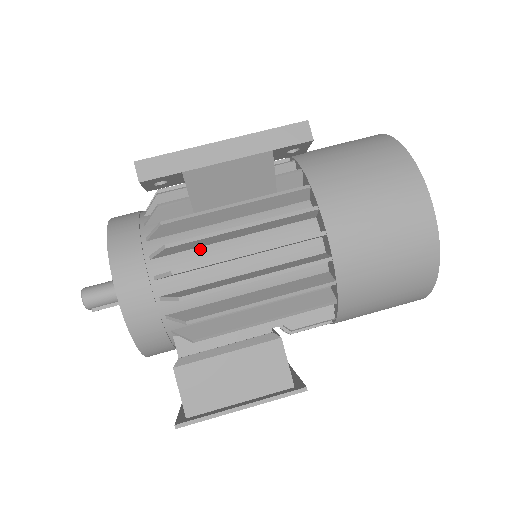
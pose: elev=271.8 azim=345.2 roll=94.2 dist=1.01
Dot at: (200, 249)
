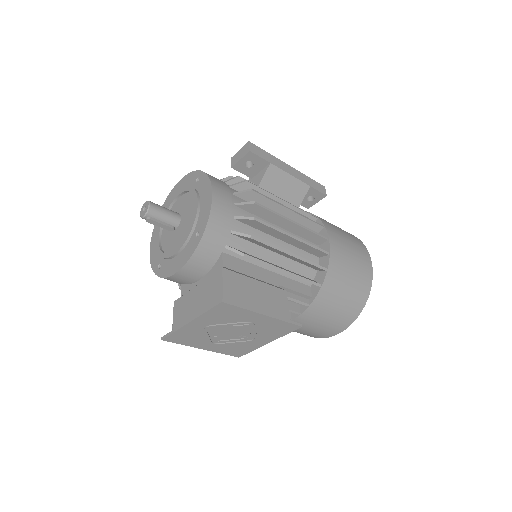
Dot at: occluded
